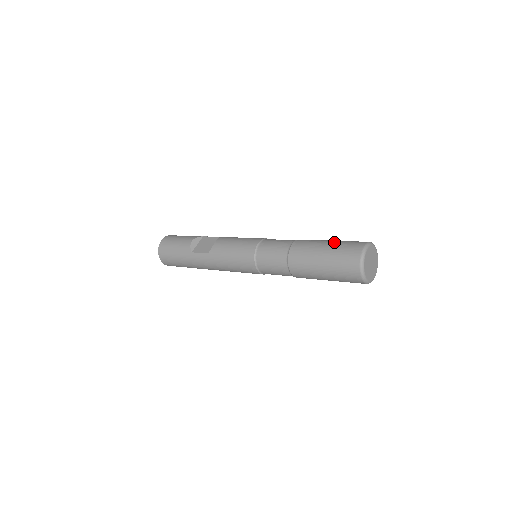
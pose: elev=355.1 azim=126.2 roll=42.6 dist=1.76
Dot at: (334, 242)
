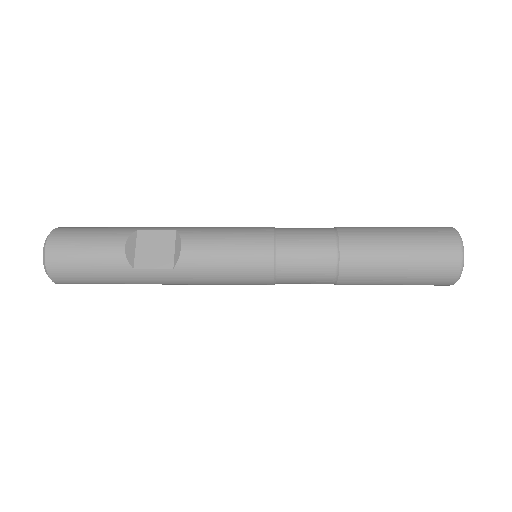
Dot at: (408, 236)
